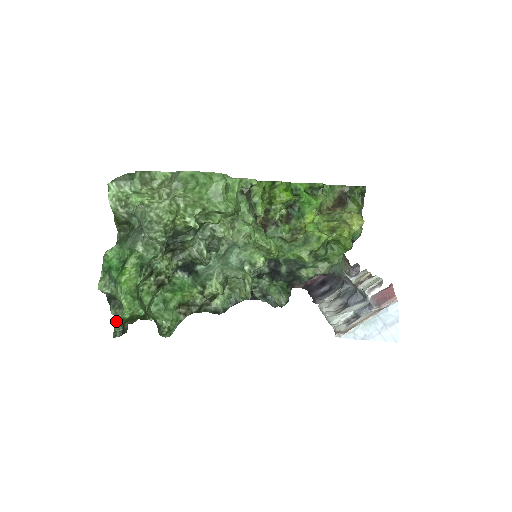
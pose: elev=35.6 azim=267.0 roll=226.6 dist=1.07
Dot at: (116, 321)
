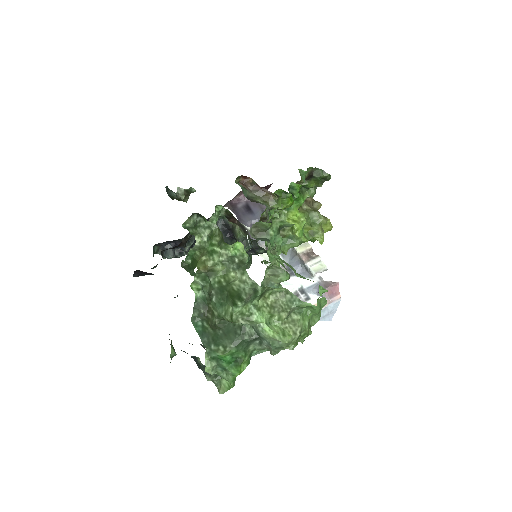
Dot at: occluded
